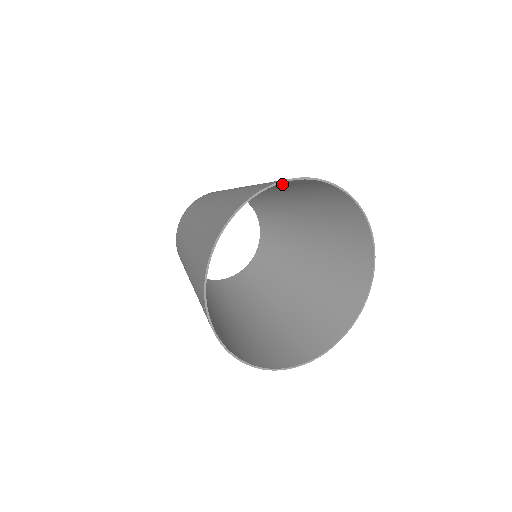
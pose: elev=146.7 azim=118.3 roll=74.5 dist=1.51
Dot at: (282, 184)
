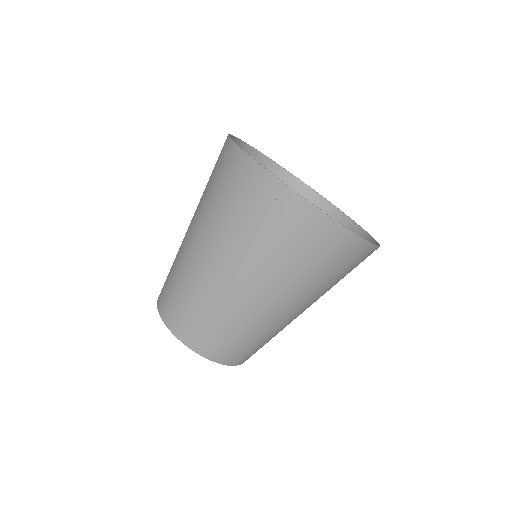
Dot at: occluded
